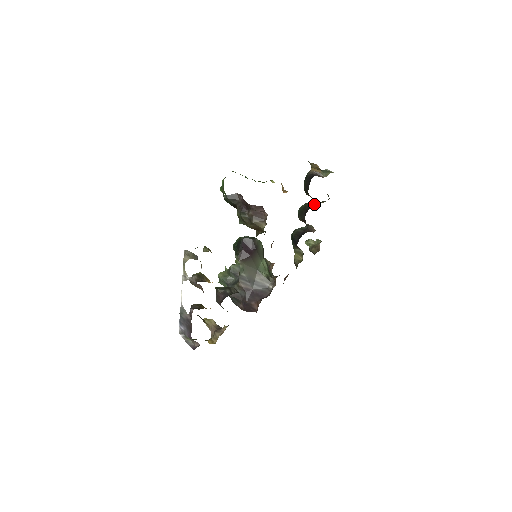
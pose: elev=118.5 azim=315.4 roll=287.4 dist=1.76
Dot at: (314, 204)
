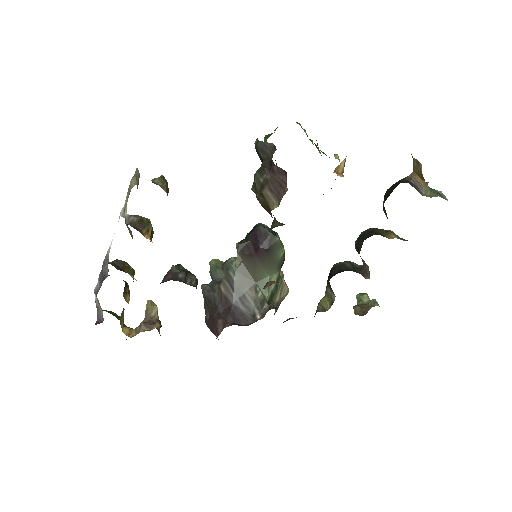
Dot at: (389, 234)
